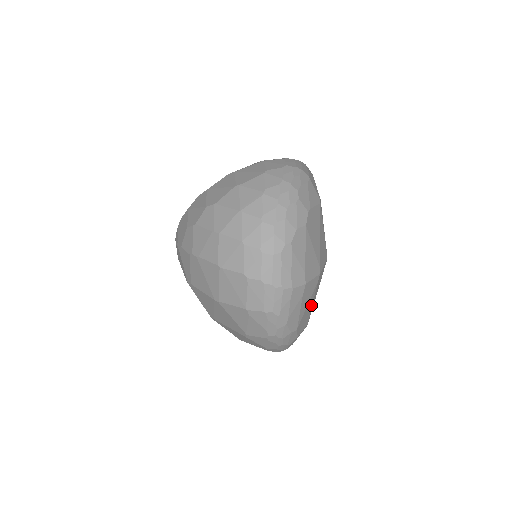
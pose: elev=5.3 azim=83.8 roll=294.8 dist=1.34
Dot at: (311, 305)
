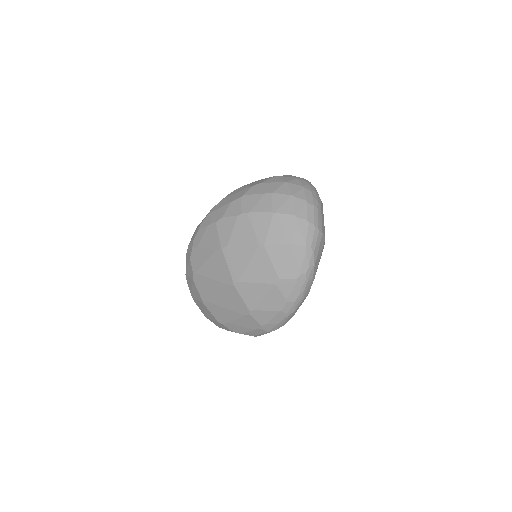
Dot at: occluded
